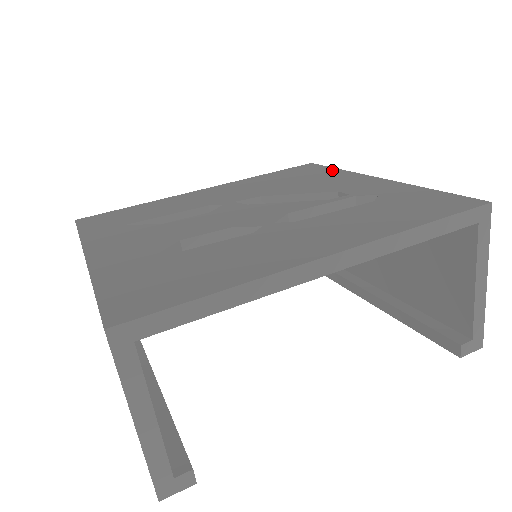
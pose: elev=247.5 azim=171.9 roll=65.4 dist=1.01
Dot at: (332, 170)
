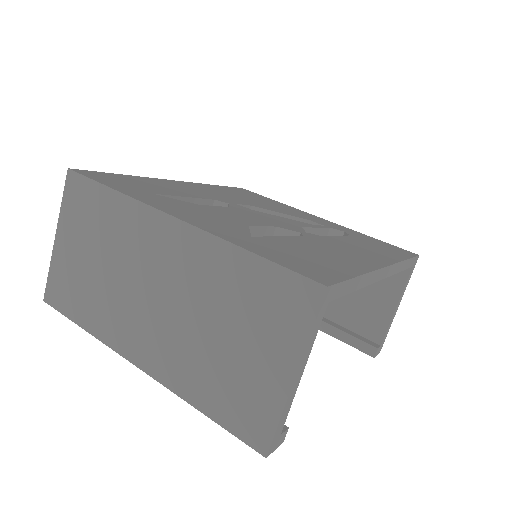
Dot at: (274, 201)
